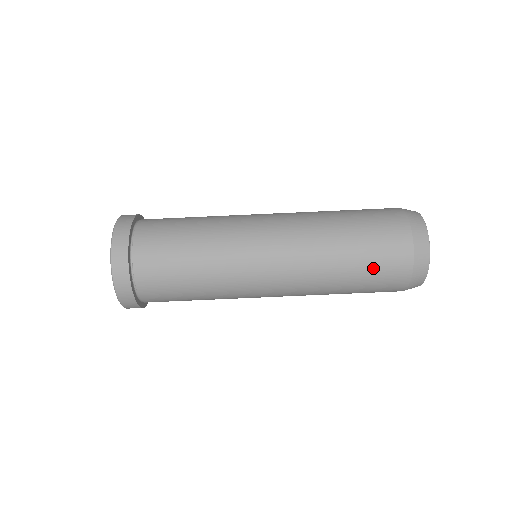
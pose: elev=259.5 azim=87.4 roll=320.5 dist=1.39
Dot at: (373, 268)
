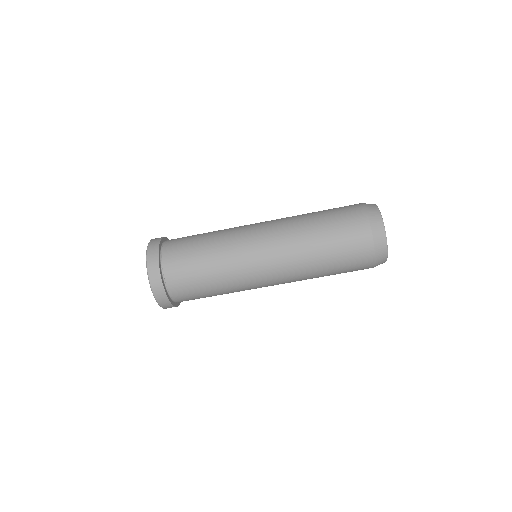
Dot at: occluded
